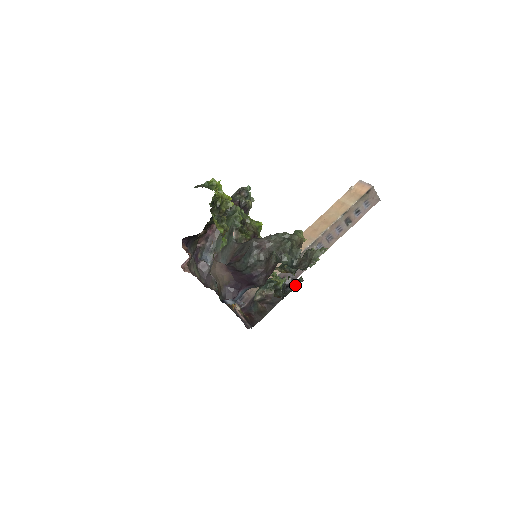
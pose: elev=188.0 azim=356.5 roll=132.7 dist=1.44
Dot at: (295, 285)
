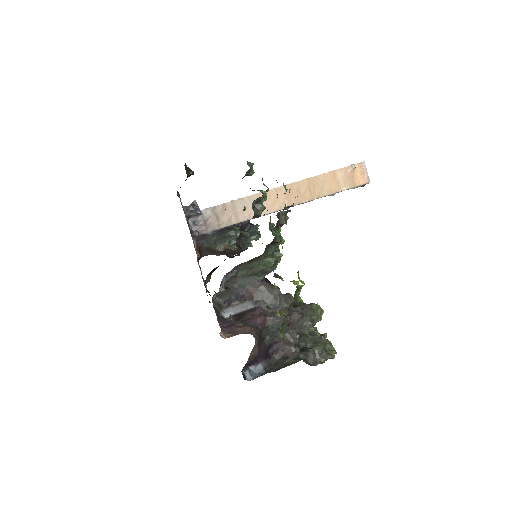
Dot at: (252, 237)
